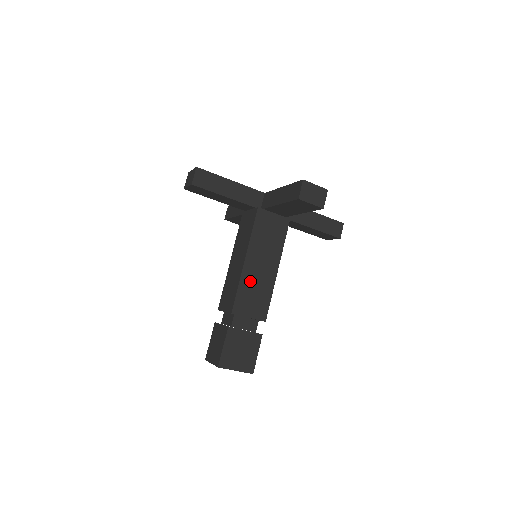
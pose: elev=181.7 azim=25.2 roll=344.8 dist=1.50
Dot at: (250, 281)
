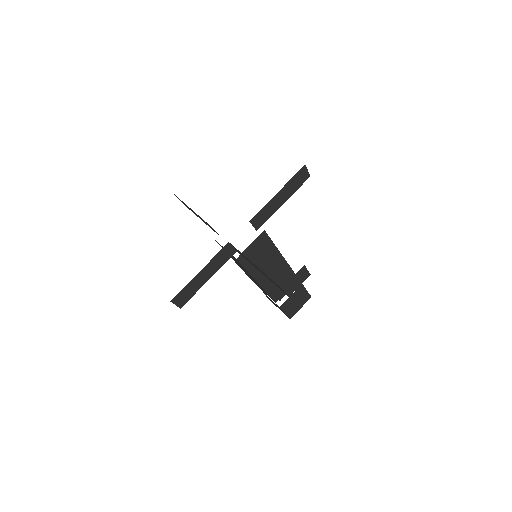
Dot at: (271, 283)
